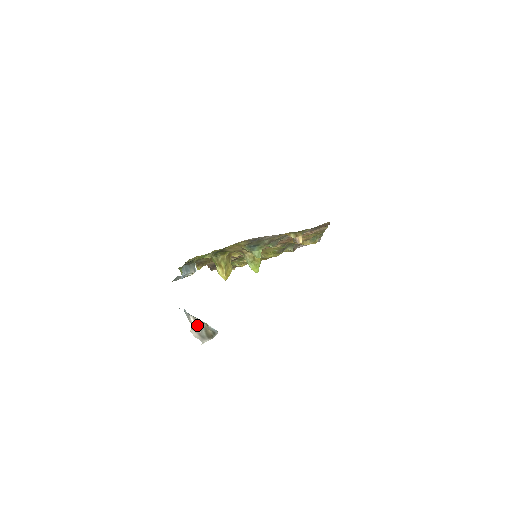
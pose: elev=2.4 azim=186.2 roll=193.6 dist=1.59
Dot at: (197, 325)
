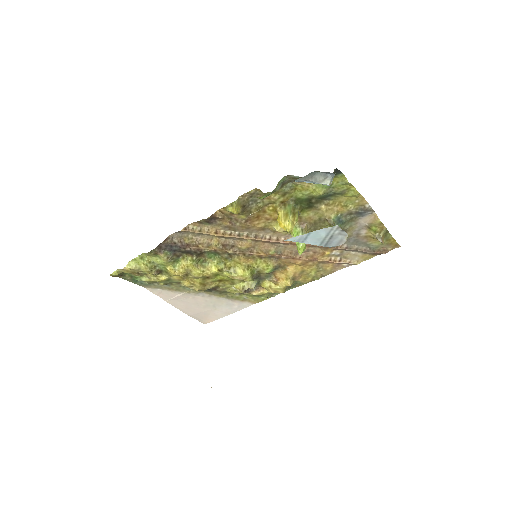
Dot at: occluded
